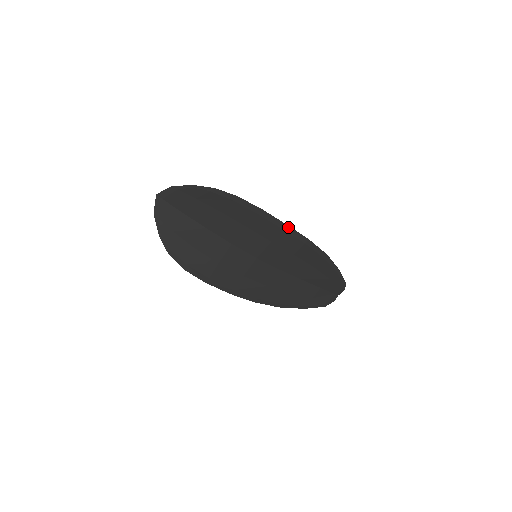
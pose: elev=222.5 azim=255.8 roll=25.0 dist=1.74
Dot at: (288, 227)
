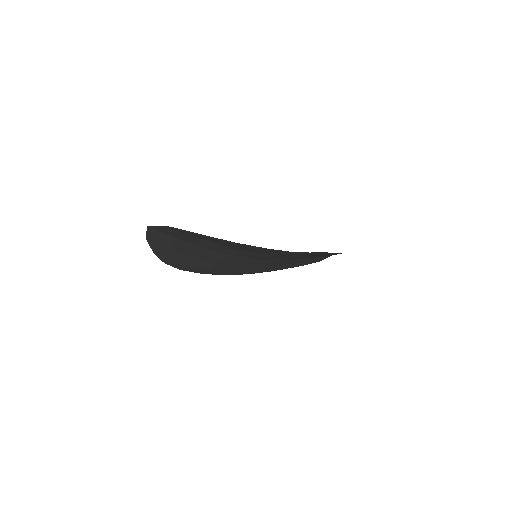
Dot at: (293, 252)
